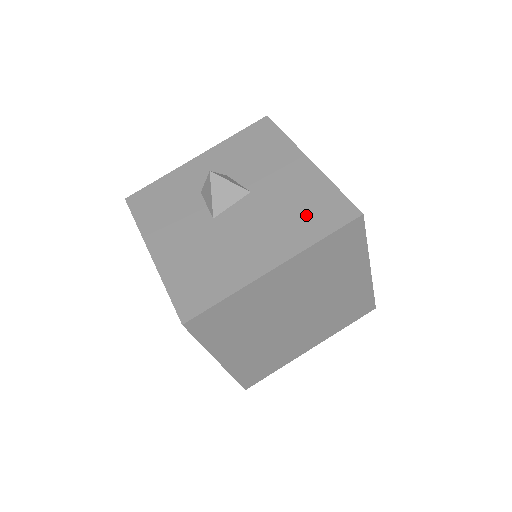
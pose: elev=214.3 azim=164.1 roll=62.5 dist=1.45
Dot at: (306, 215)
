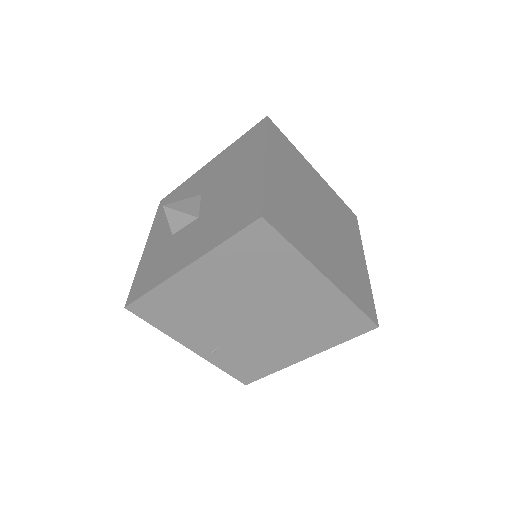
Dot at: (244, 150)
